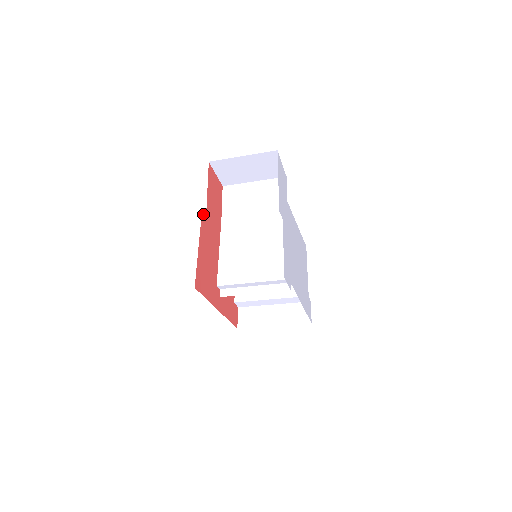
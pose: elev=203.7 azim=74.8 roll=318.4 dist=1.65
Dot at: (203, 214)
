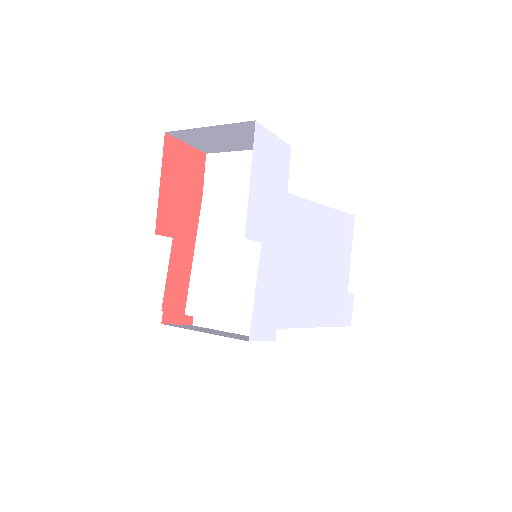
Dot at: occluded
